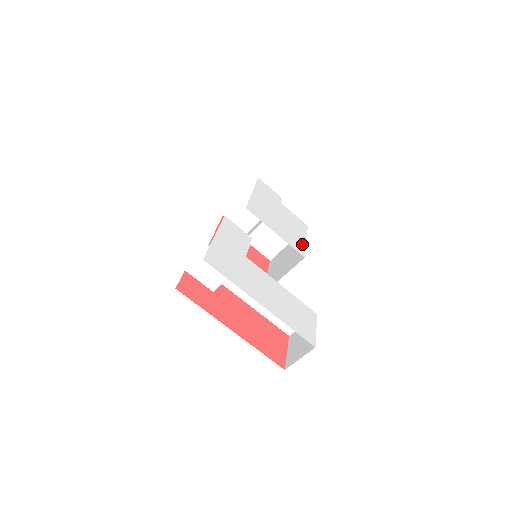
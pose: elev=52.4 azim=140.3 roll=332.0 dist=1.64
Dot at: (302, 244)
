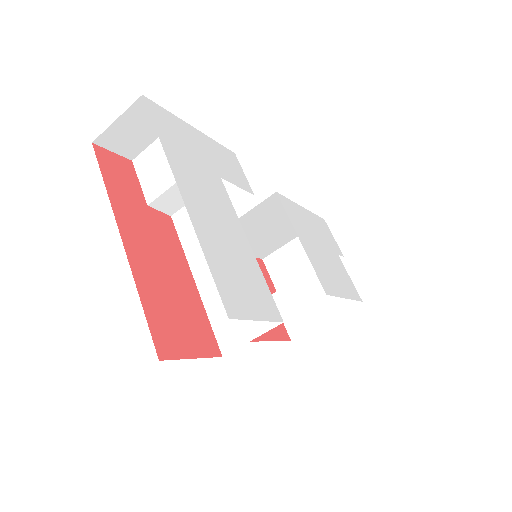
Dot at: (335, 290)
